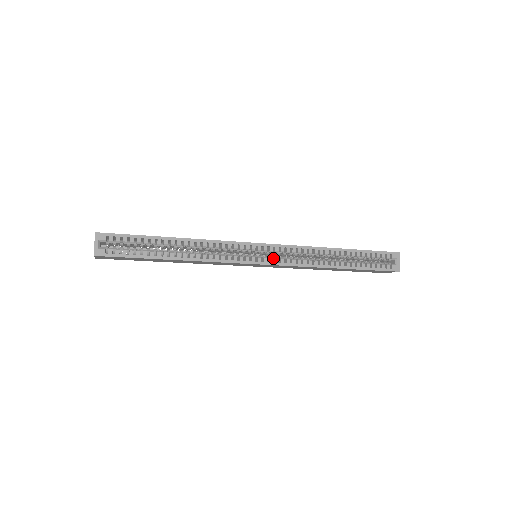
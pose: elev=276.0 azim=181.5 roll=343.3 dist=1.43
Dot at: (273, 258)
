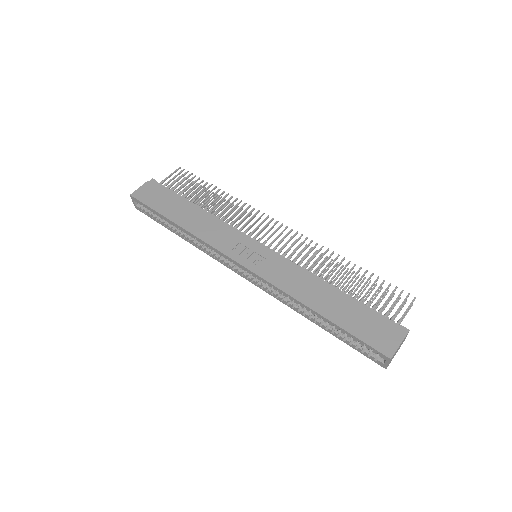
Dot at: occluded
